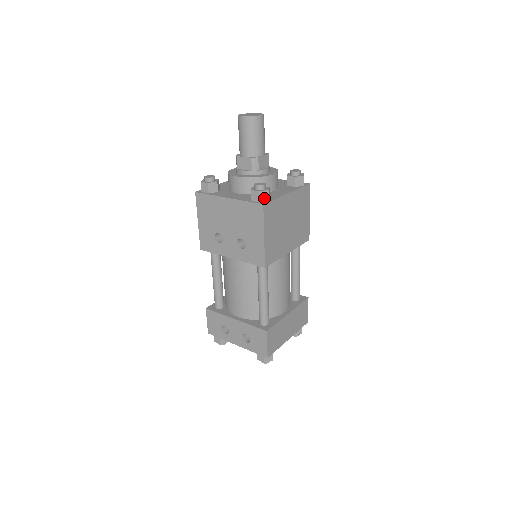
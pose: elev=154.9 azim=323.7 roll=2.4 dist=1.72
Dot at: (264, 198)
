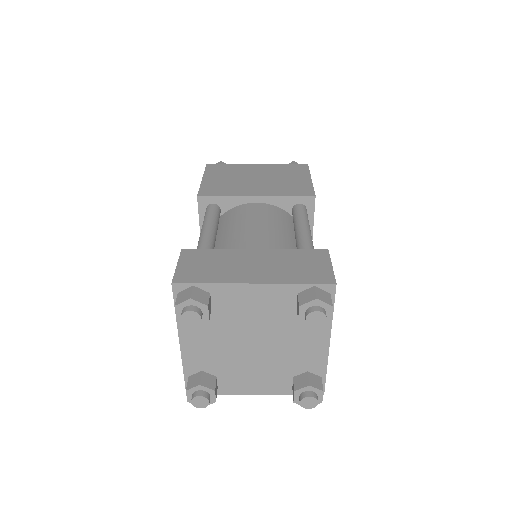
Dot at: occluded
